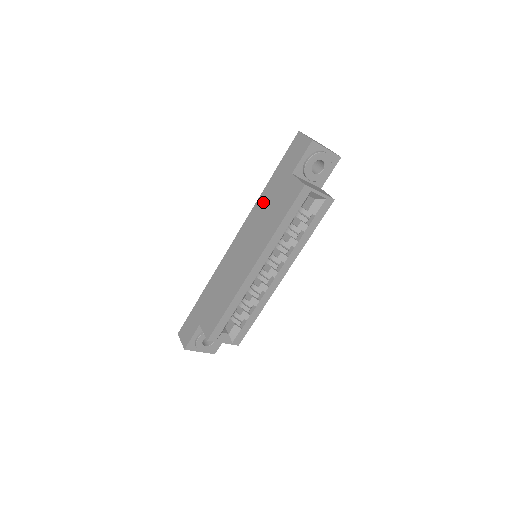
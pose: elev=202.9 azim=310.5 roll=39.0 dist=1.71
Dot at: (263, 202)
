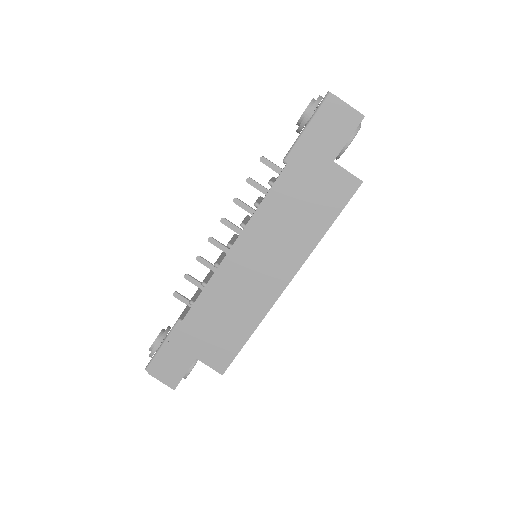
Dot at: (283, 197)
